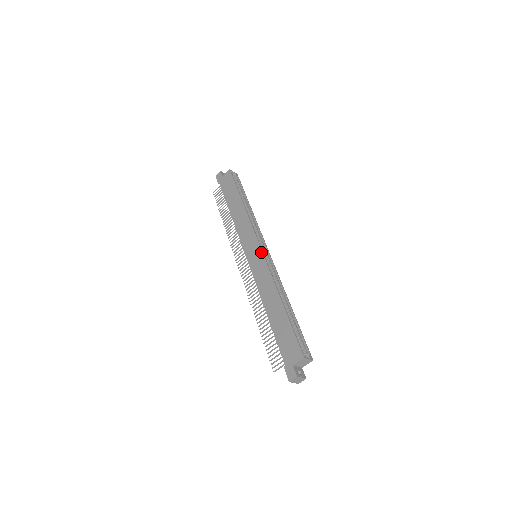
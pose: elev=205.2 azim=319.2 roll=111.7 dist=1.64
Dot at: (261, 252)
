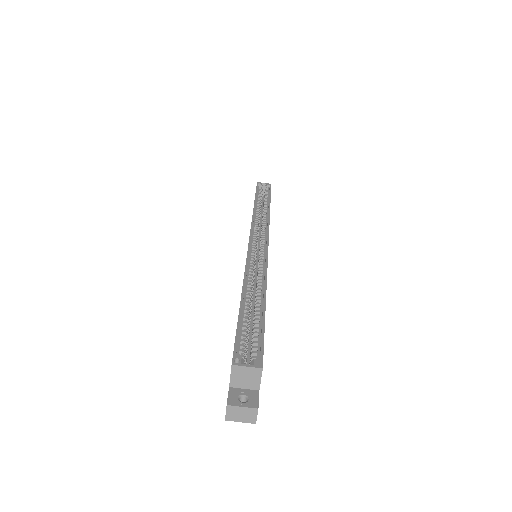
Dot at: (248, 245)
